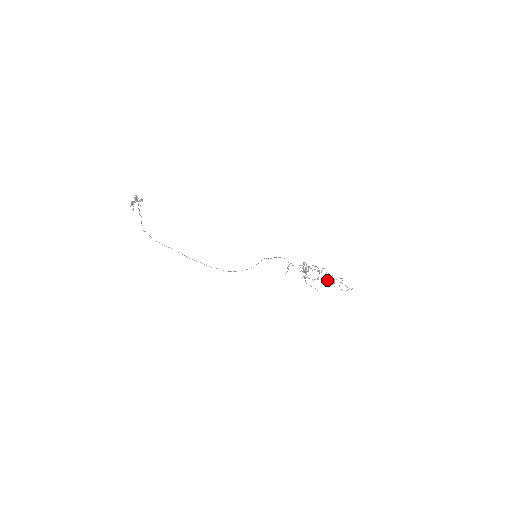
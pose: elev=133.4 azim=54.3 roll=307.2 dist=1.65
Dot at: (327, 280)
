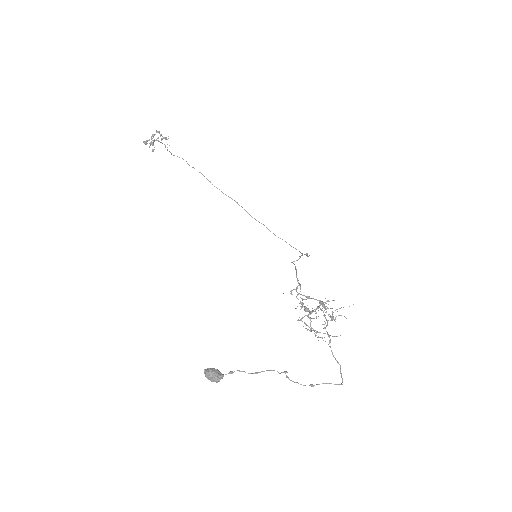
Dot at: (204, 371)
